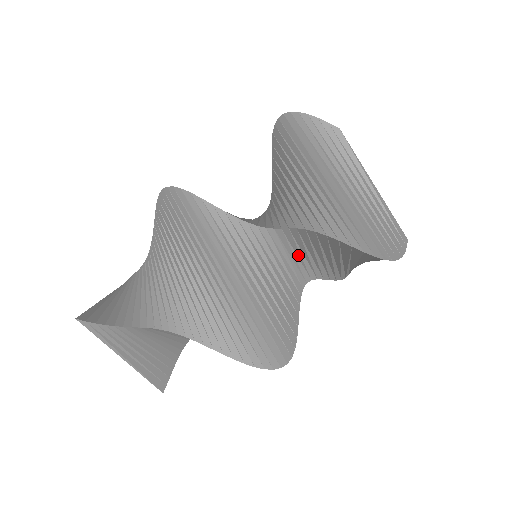
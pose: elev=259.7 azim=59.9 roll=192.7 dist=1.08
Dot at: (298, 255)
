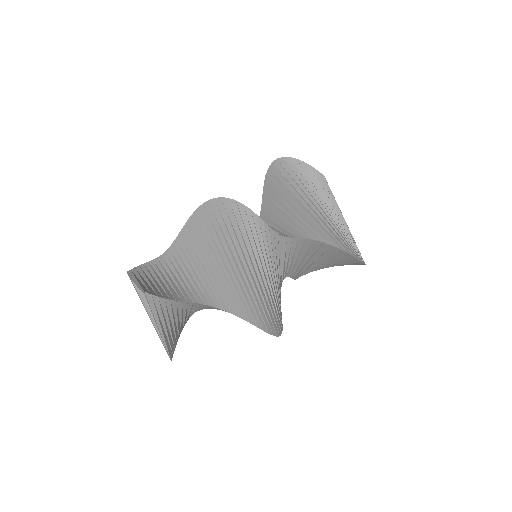
Dot at: (290, 258)
